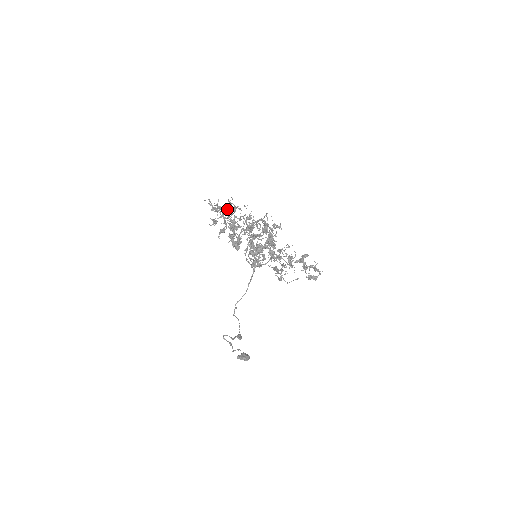
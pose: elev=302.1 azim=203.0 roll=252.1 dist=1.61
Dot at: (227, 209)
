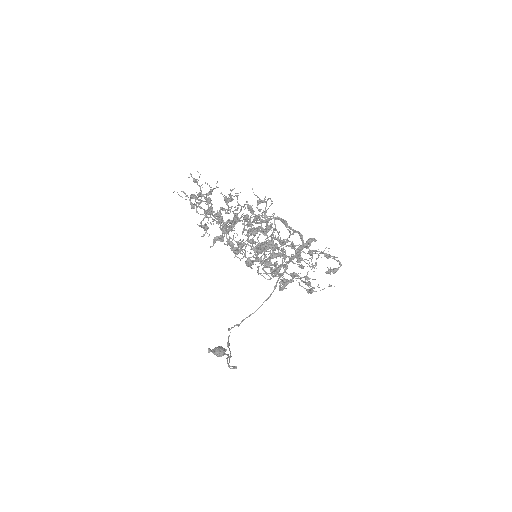
Dot at: (198, 193)
